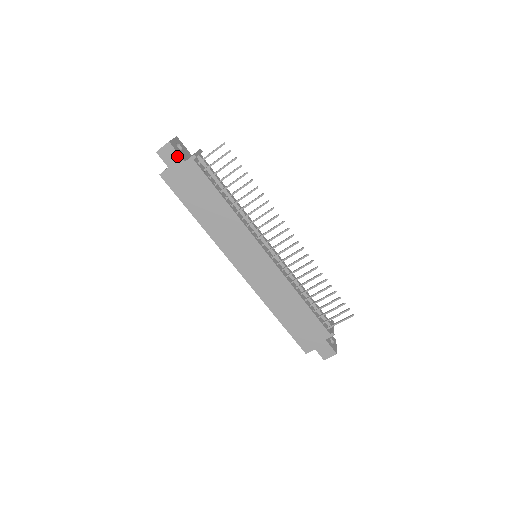
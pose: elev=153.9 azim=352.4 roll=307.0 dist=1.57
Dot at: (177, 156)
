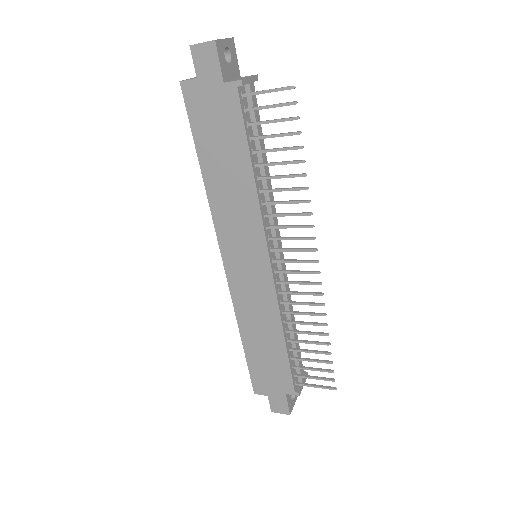
Dot at: (217, 68)
